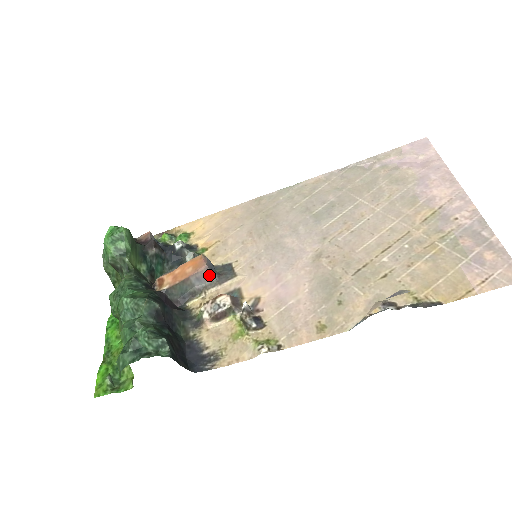
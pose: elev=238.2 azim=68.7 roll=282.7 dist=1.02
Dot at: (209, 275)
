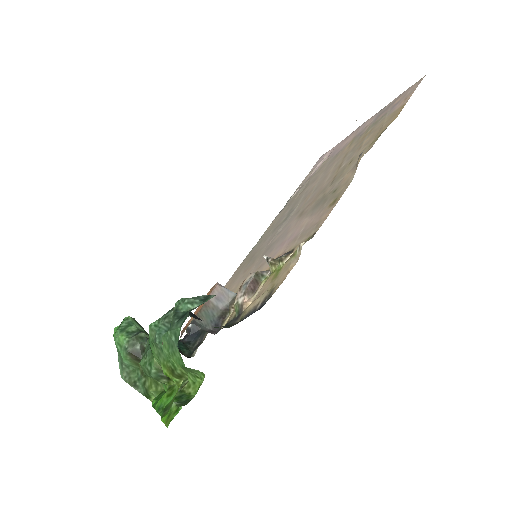
Dot at: (226, 292)
